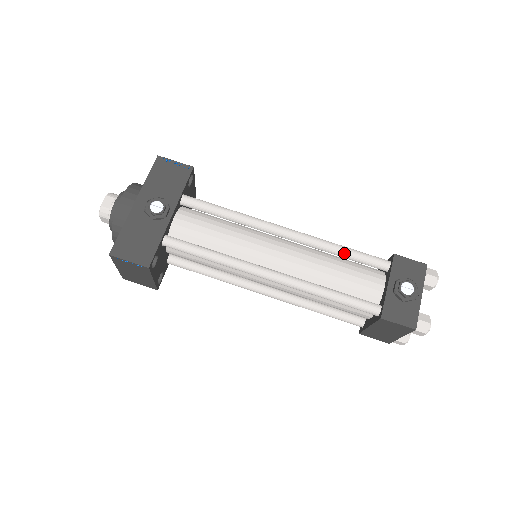
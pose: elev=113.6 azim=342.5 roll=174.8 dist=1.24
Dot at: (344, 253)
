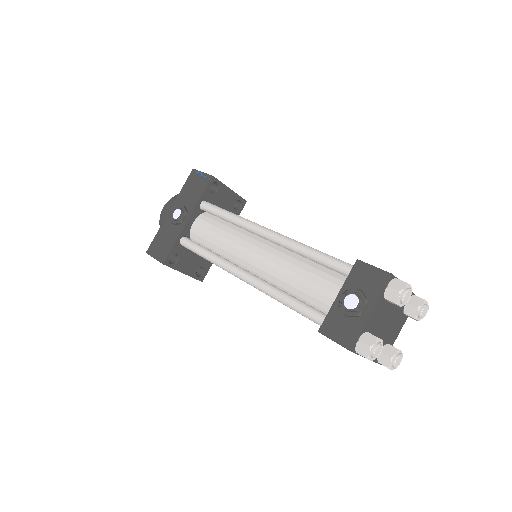
Dot at: (310, 256)
